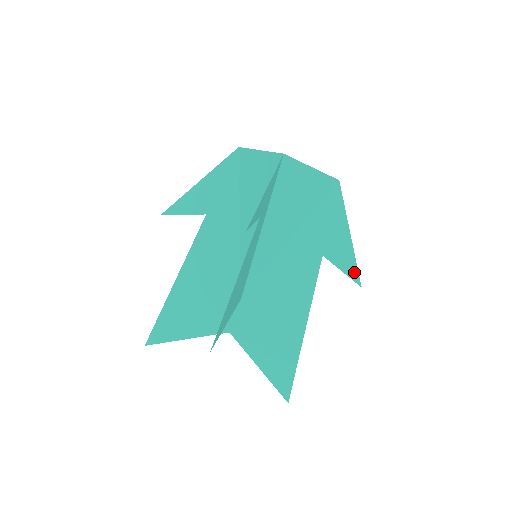
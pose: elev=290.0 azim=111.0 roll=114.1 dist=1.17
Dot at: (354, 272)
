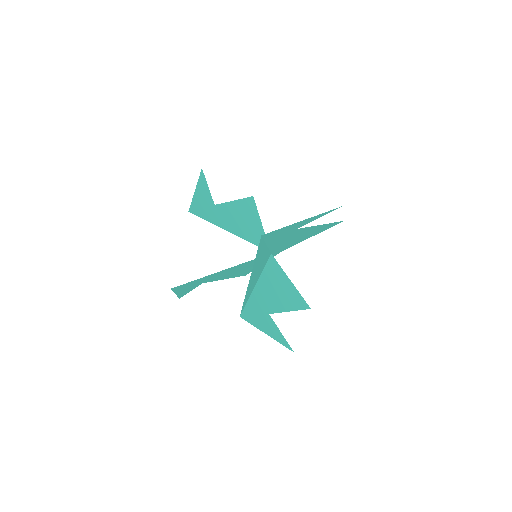
Dot at: (329, 212)
